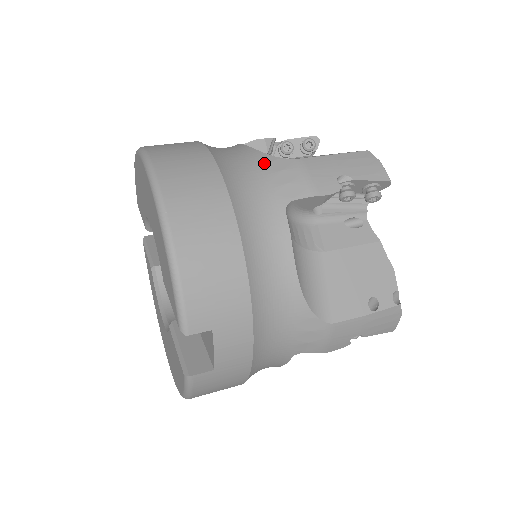
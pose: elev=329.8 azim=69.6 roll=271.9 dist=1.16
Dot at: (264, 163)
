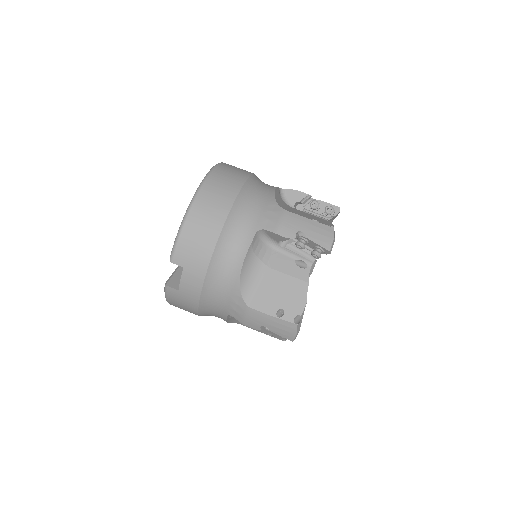
Dot at: (268, 203)
